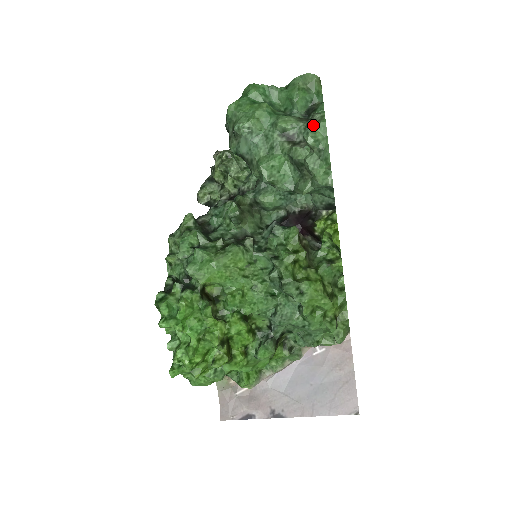
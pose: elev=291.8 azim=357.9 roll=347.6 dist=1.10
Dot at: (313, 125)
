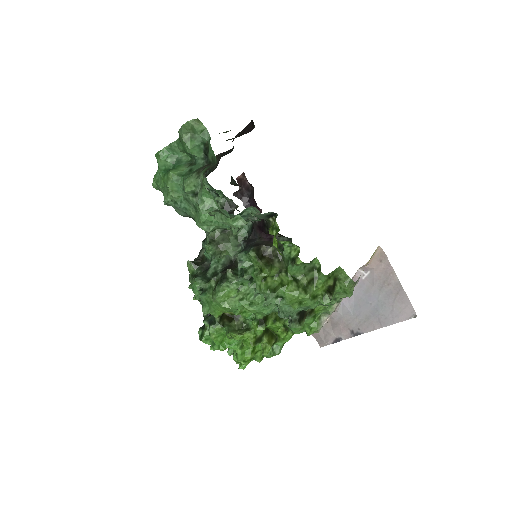
Dot at: (200, 194)
